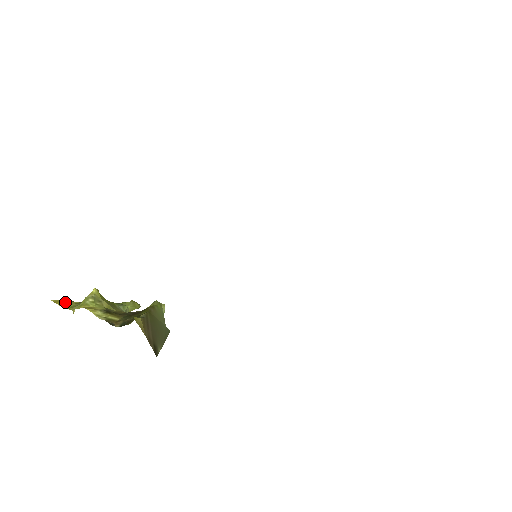
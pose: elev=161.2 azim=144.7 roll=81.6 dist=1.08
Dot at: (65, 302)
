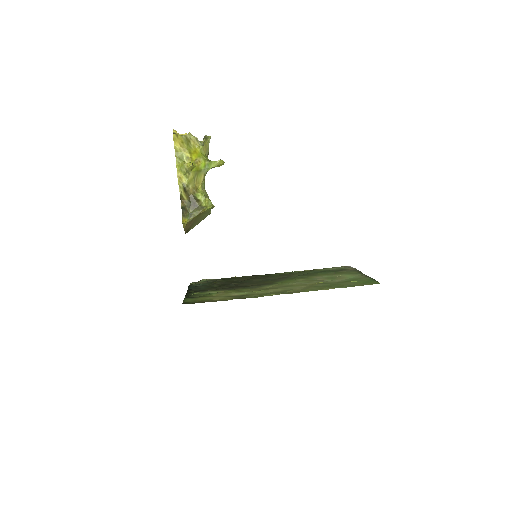
Dot at: (179, 143)
